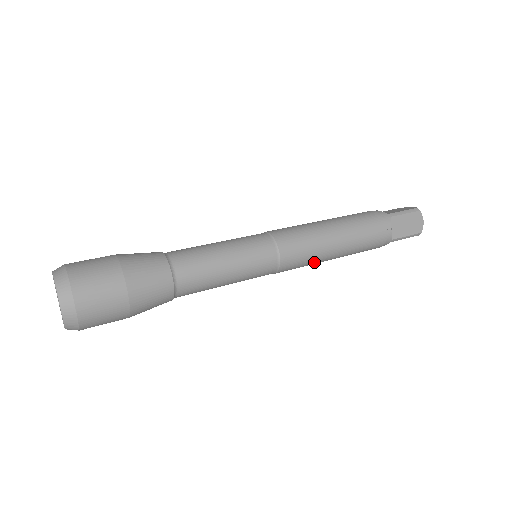
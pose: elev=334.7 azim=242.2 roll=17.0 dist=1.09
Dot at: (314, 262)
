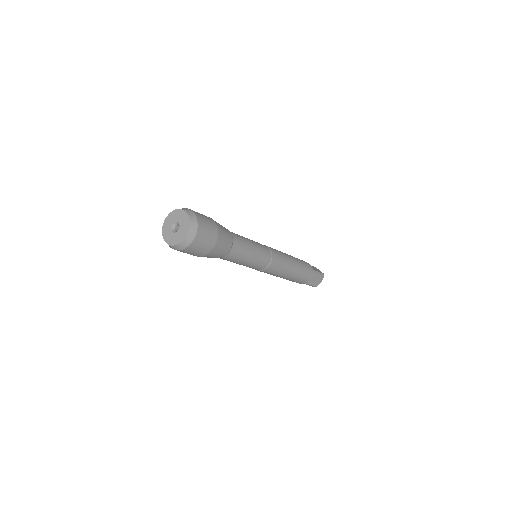
Dot at: (286, 263)
